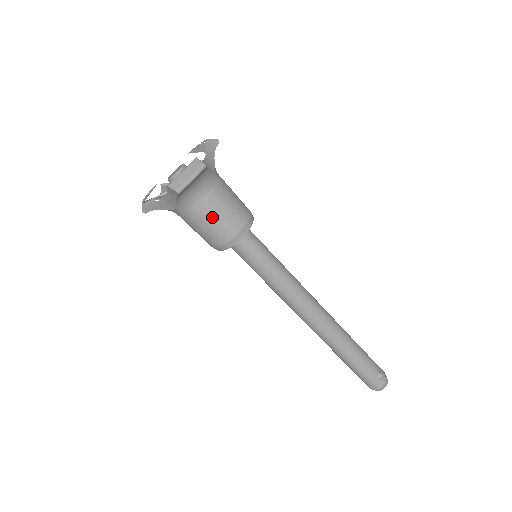
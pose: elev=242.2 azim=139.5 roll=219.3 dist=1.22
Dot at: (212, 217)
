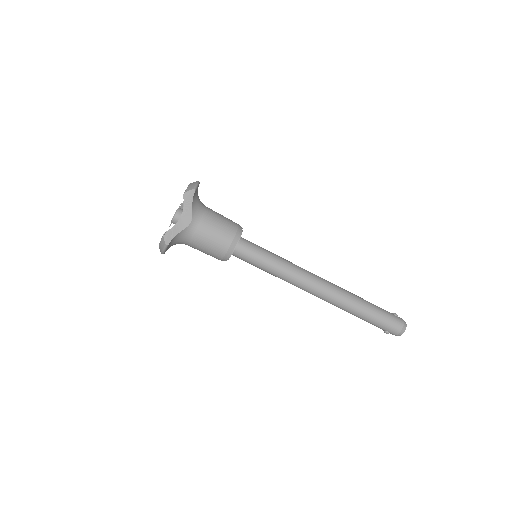
Dot at: (218, 218)
